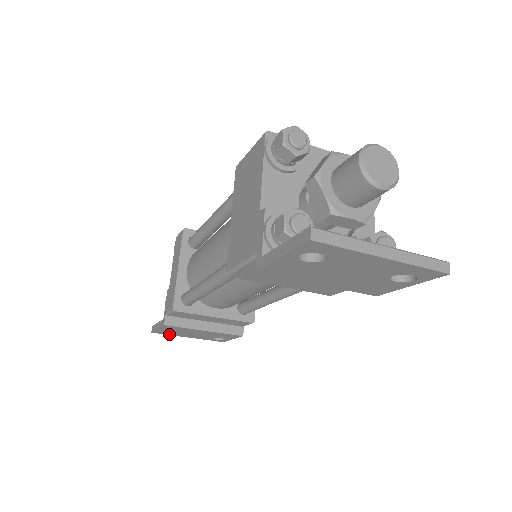
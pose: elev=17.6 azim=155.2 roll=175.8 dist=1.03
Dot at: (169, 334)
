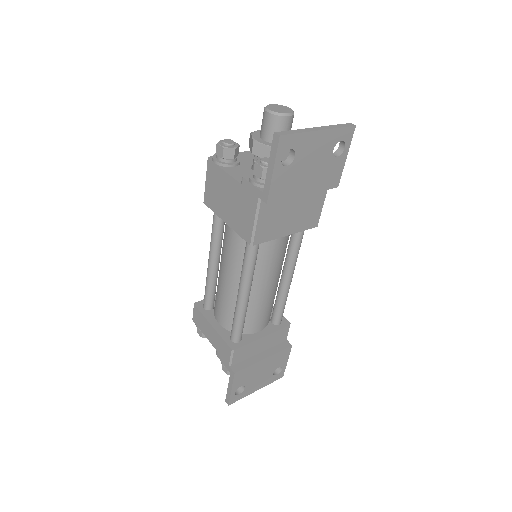
Dot at: (242, 397)
